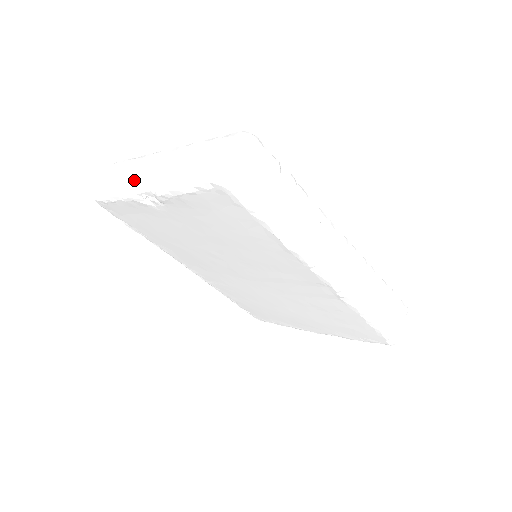
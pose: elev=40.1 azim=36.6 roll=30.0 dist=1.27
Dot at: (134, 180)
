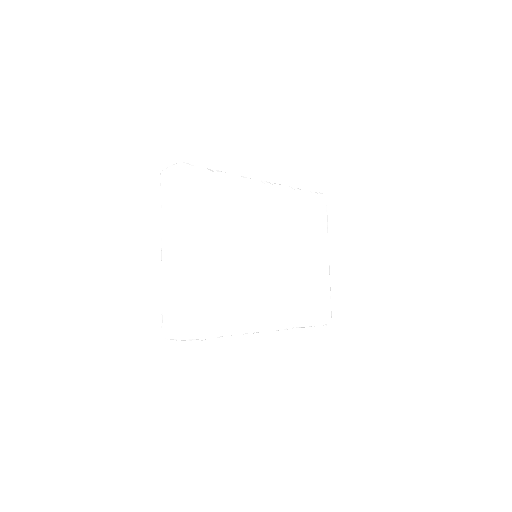
Dot at: (163, 234)
